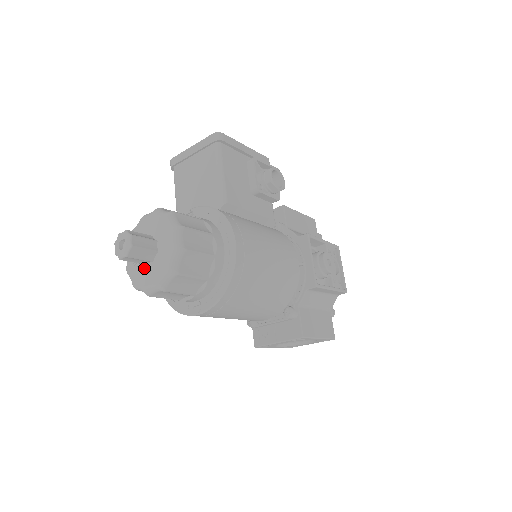
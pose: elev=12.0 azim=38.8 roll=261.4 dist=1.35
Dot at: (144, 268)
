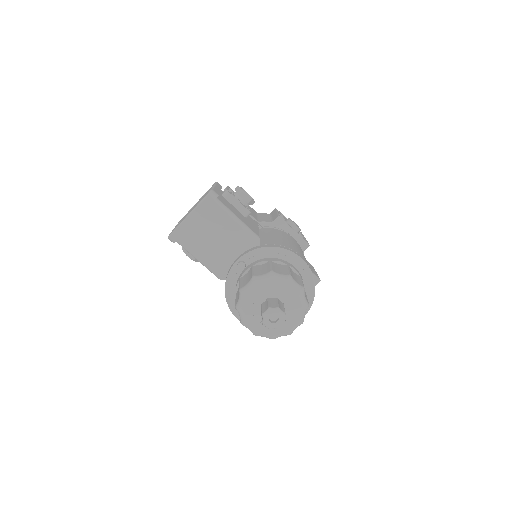
Dot at: occluded
